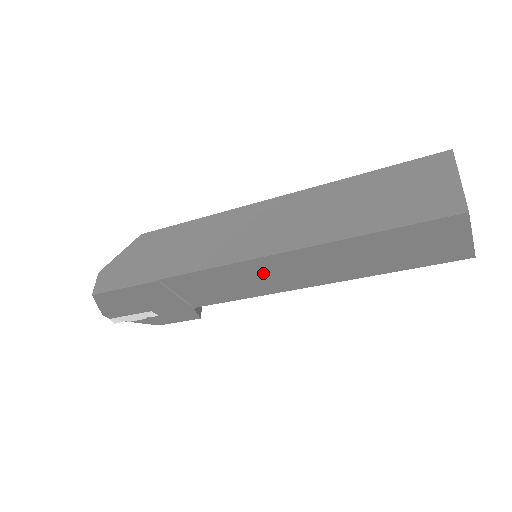
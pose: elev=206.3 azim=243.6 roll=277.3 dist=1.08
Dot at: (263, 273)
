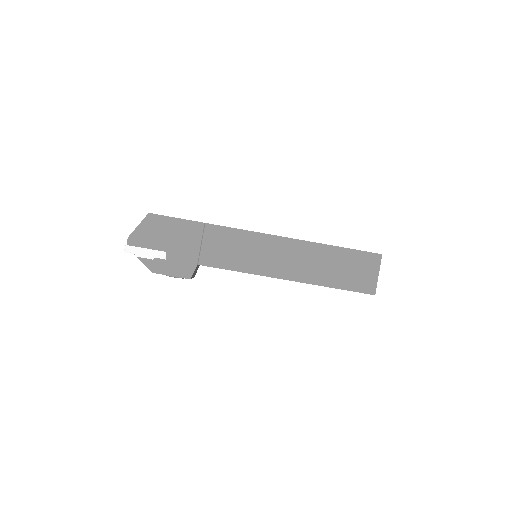
Dot at: (267, 251)
